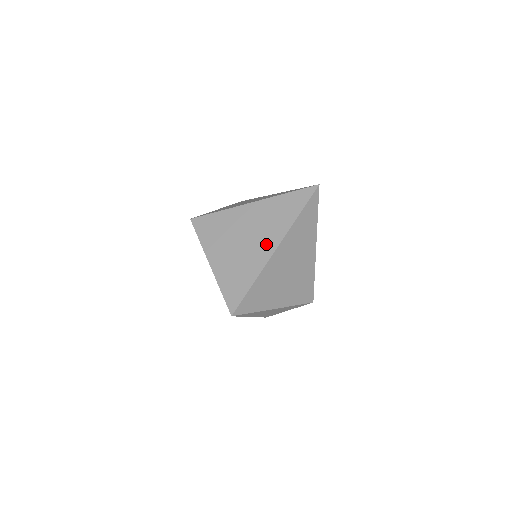
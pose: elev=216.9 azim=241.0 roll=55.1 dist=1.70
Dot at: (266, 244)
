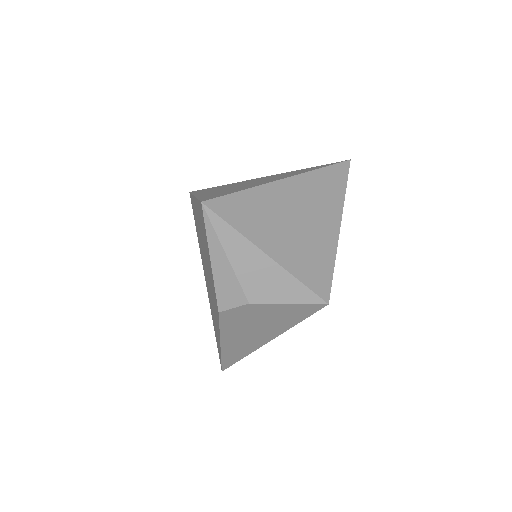
Dot at: (275, 179)
